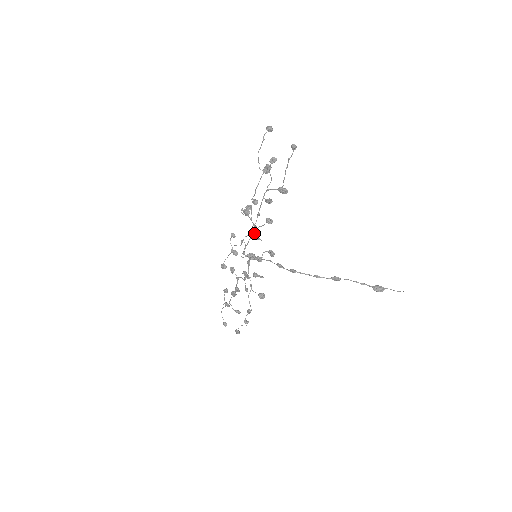
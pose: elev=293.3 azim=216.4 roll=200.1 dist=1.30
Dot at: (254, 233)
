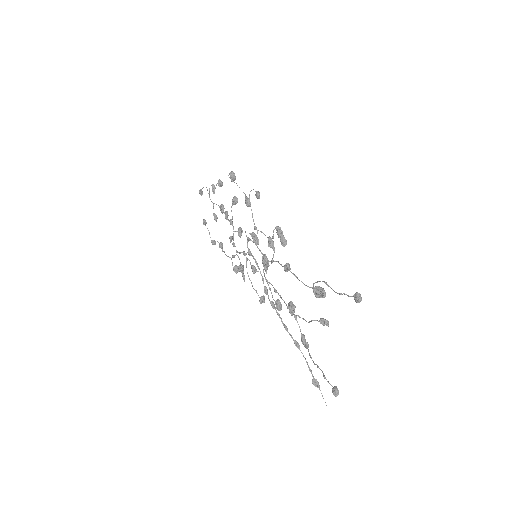
Dot at: (266, 264)
